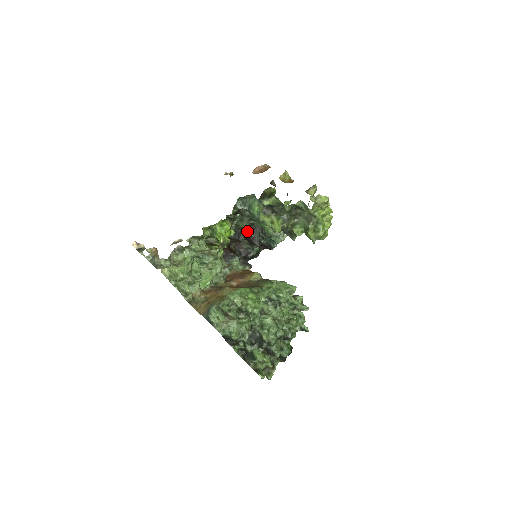
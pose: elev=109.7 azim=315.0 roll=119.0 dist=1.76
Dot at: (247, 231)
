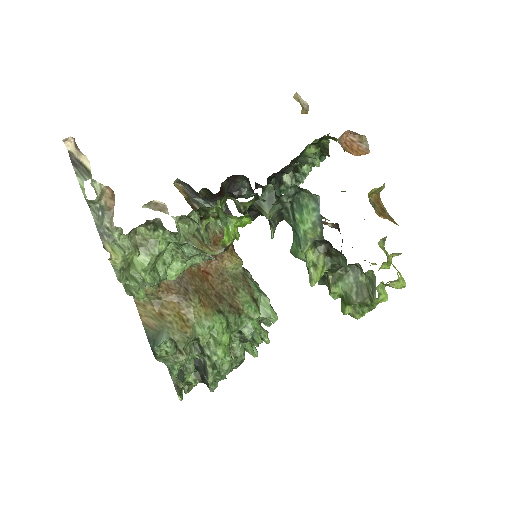
Dot at: occluded
